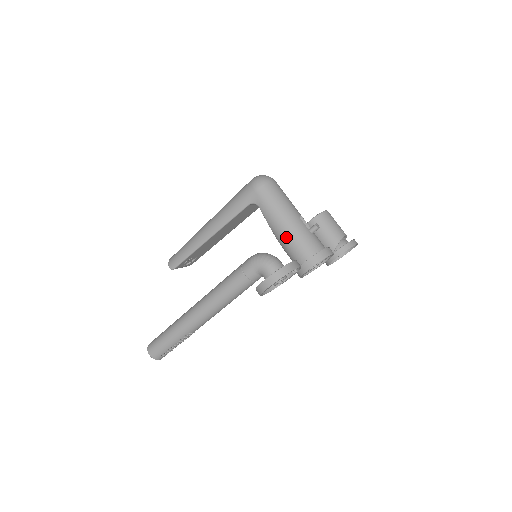
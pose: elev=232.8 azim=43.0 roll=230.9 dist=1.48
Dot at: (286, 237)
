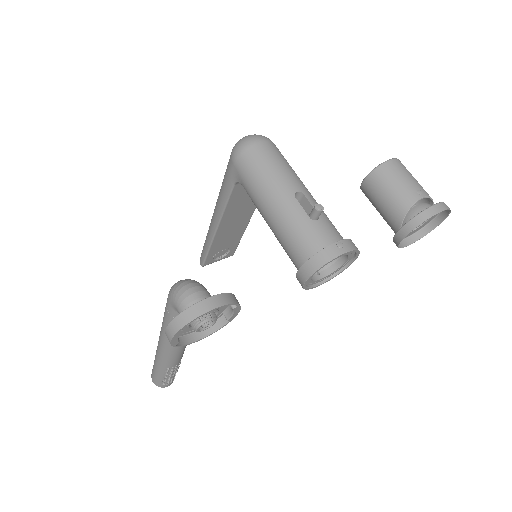
Dot at: (275, 231)
